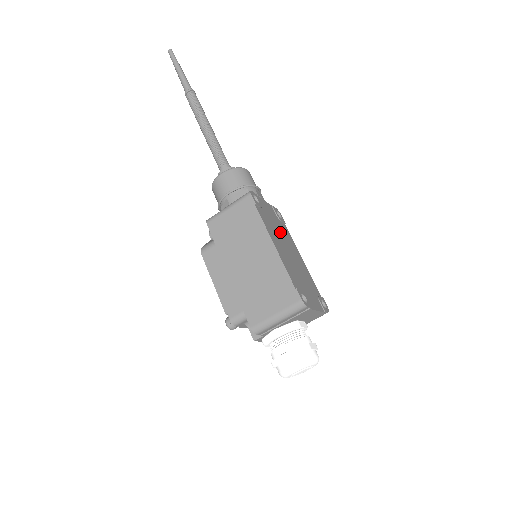
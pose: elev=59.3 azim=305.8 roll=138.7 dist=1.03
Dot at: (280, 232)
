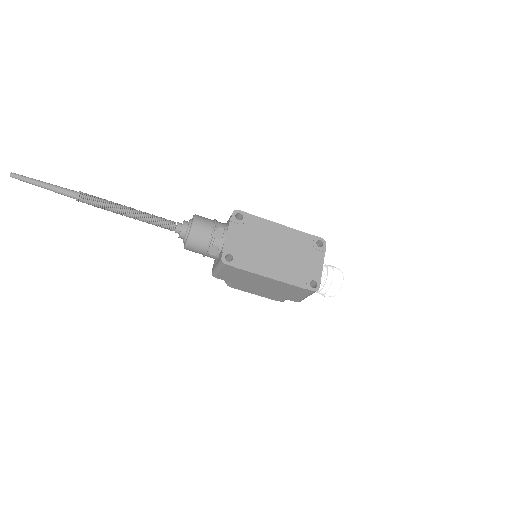
Dot at: (257, 243)
